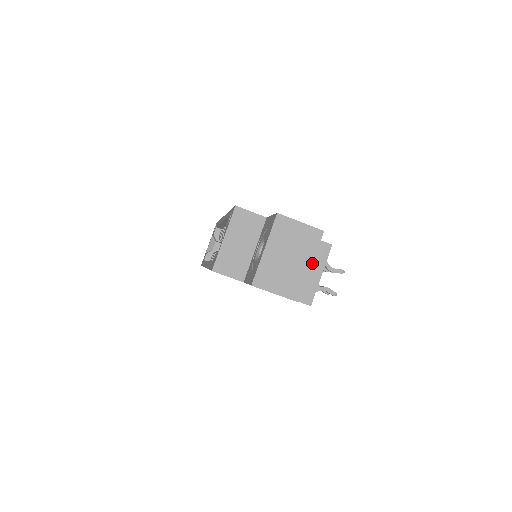
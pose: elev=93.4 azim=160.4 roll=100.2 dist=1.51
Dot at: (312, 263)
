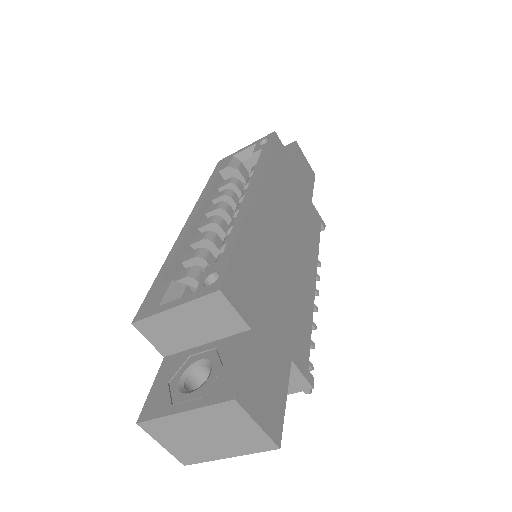
Dot at: (233, 456)
